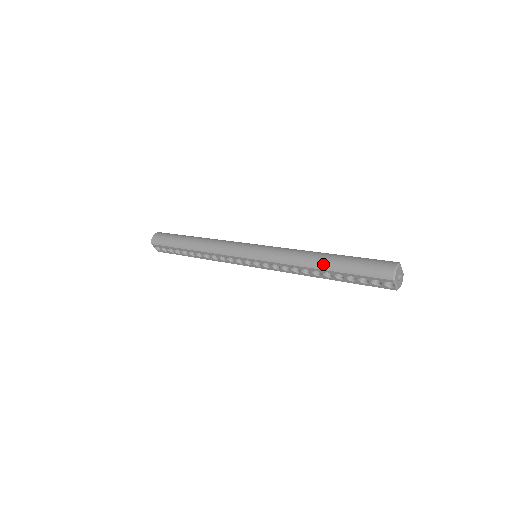
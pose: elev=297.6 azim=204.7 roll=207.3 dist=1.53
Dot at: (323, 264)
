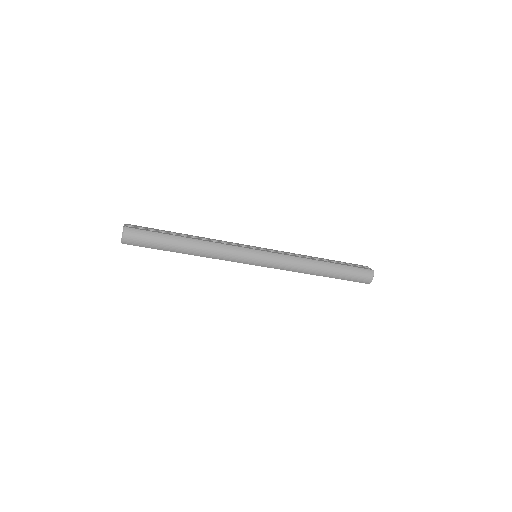
Dot at: (324, 274)
